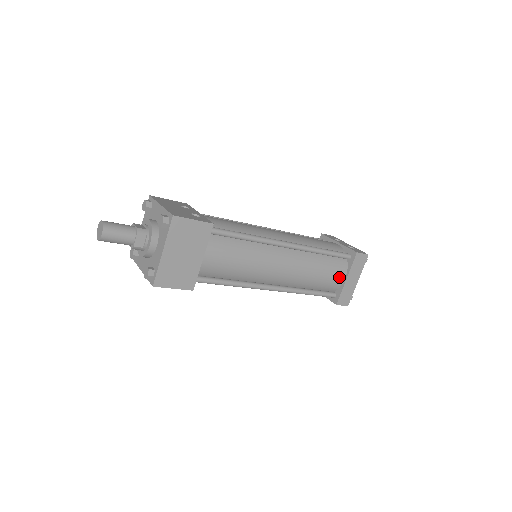
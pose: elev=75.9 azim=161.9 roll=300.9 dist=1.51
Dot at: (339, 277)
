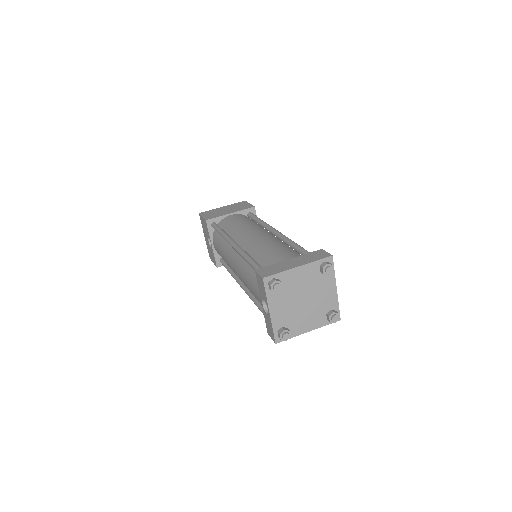
Dot at: (286, 258)
